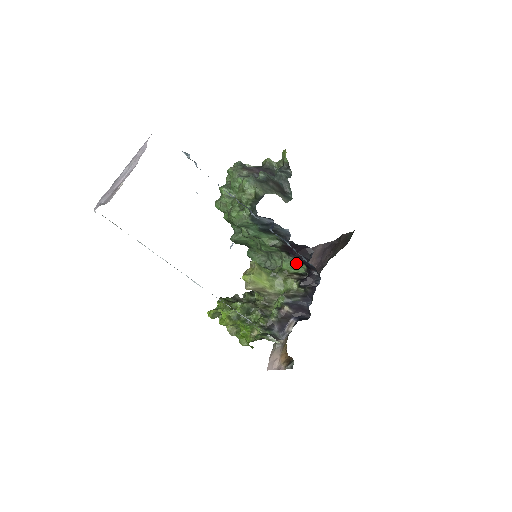
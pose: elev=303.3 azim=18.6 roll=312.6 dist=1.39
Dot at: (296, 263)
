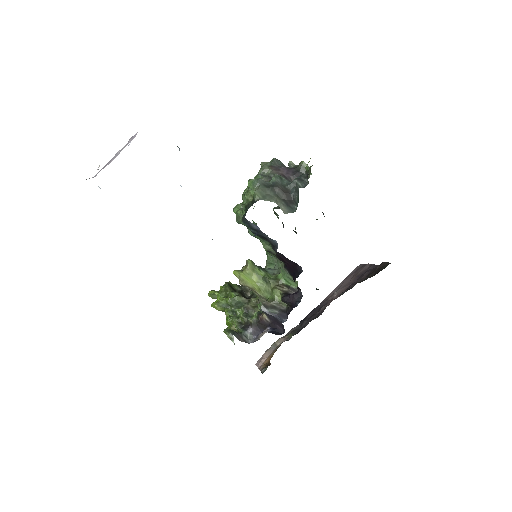
Dot at: (289, 276)
